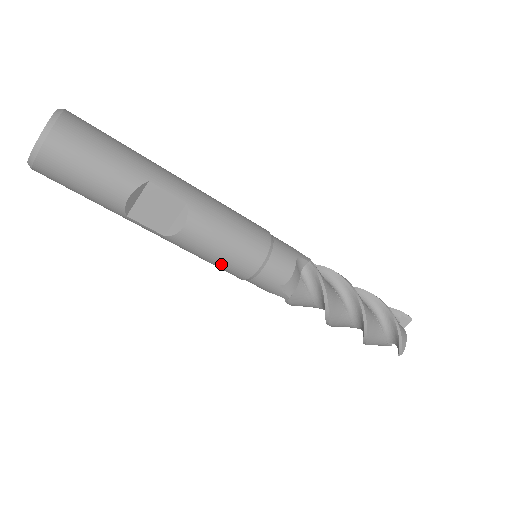
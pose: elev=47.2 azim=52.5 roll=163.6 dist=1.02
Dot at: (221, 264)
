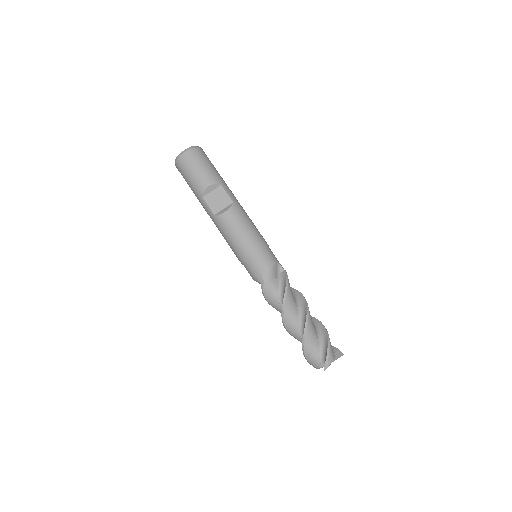
Dot at: (235, 243)
